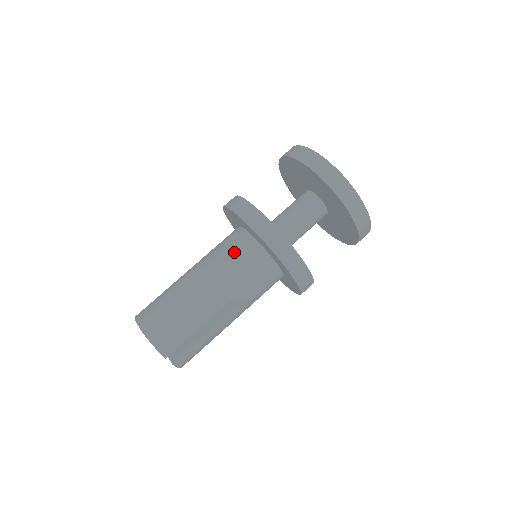
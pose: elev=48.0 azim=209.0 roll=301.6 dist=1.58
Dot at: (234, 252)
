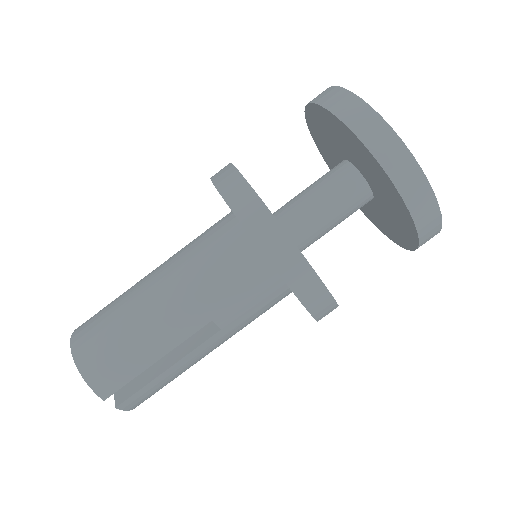
Dot at: (216, 252)
